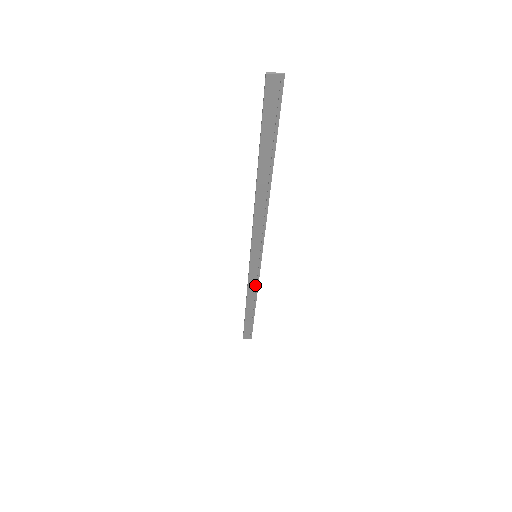
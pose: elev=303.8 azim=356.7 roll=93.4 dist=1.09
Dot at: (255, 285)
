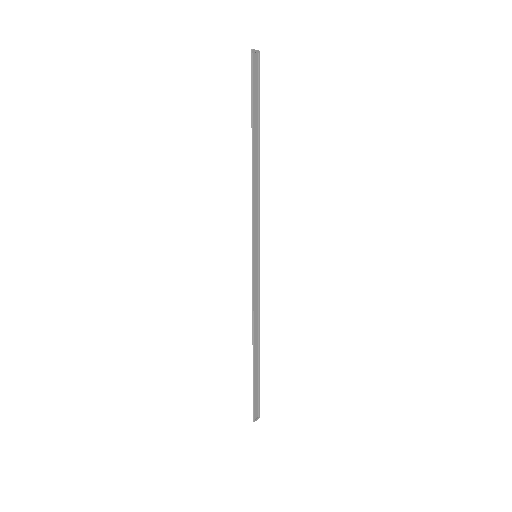
Dot at: (257, 306)
